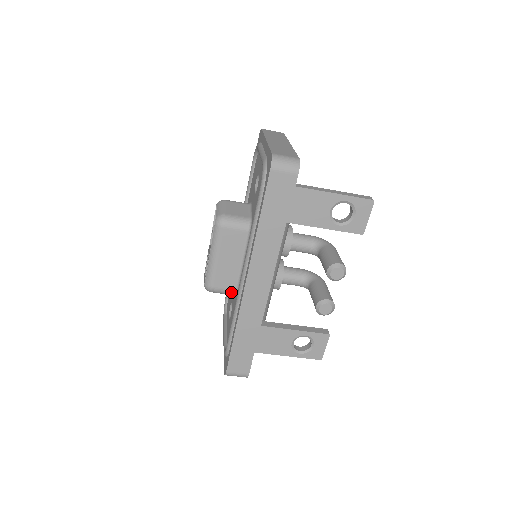
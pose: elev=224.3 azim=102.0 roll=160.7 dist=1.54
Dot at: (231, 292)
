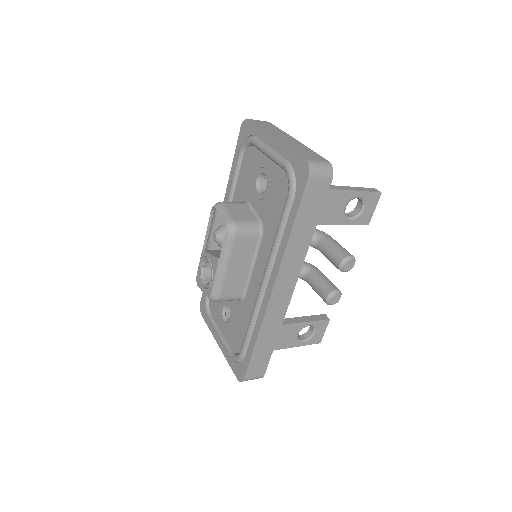
Dot at: (238, 298)
